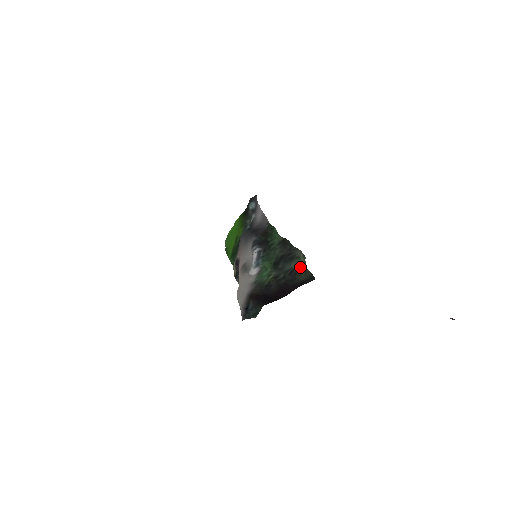
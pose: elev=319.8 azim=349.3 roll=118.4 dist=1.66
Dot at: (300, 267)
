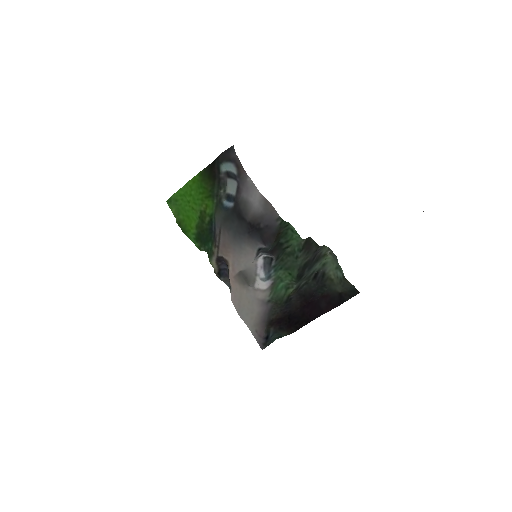
Dot at: (328, 268)
